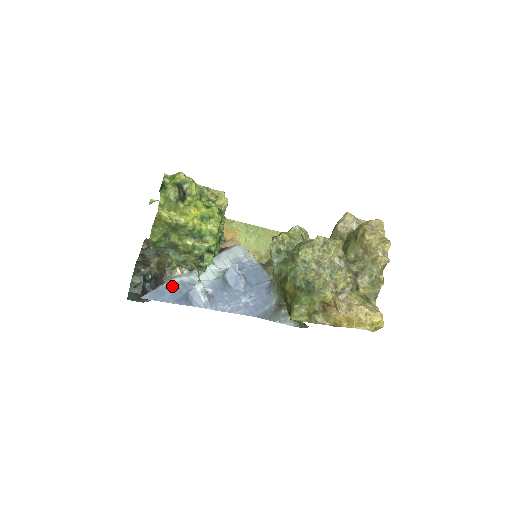
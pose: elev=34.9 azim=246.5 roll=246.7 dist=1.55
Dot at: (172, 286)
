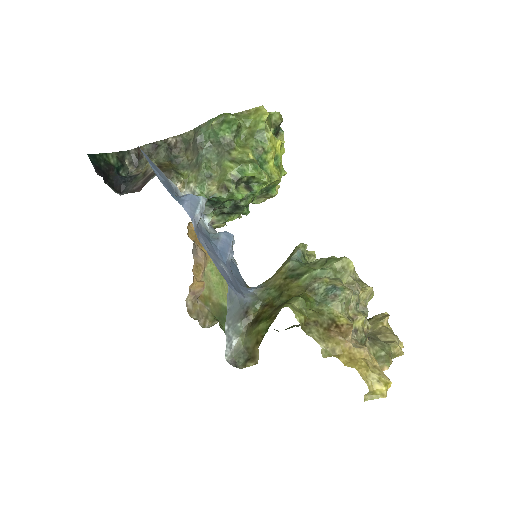
Dot at: (168, 181)
